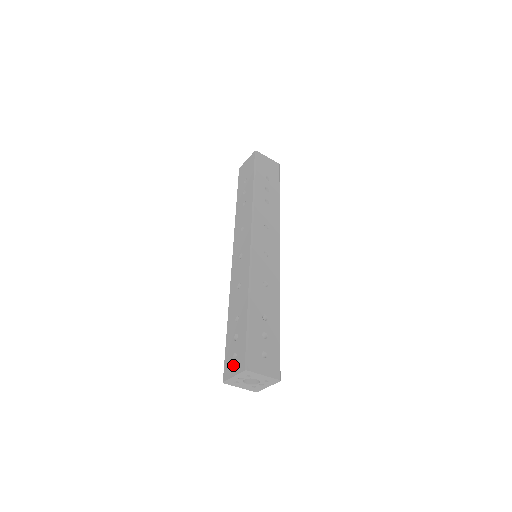
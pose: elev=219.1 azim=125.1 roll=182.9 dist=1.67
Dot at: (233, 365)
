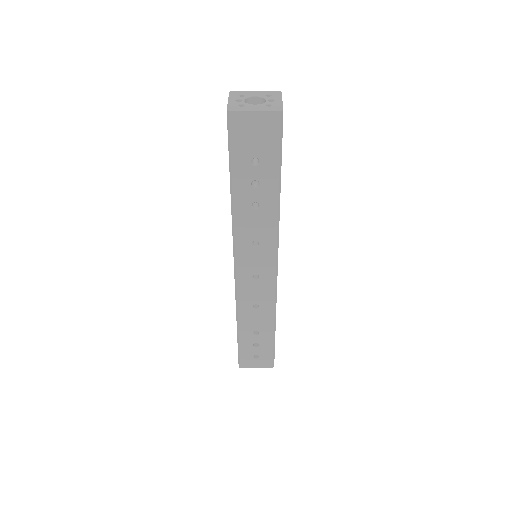
Dot at: occluded
